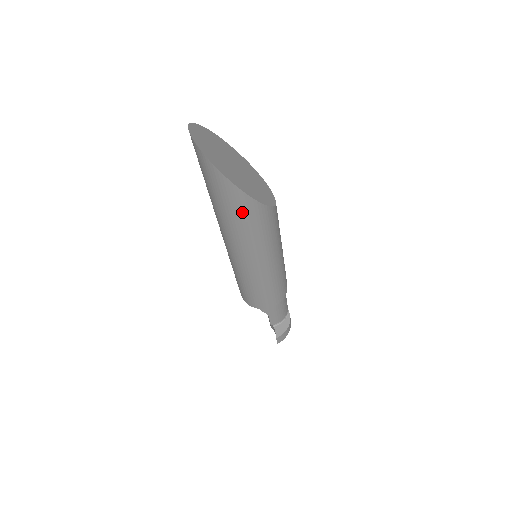
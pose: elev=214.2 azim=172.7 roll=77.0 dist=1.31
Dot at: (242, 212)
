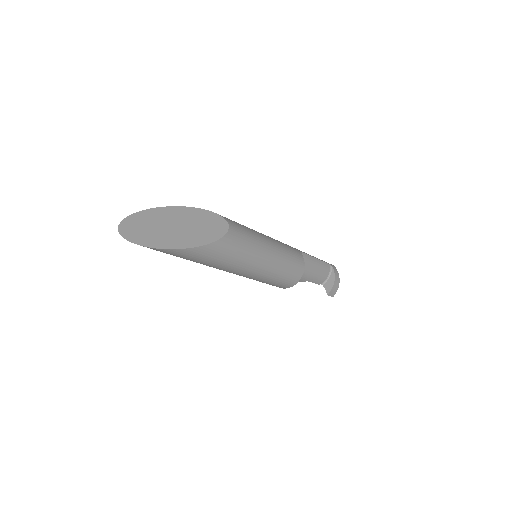
Dot at: (198, 257)
